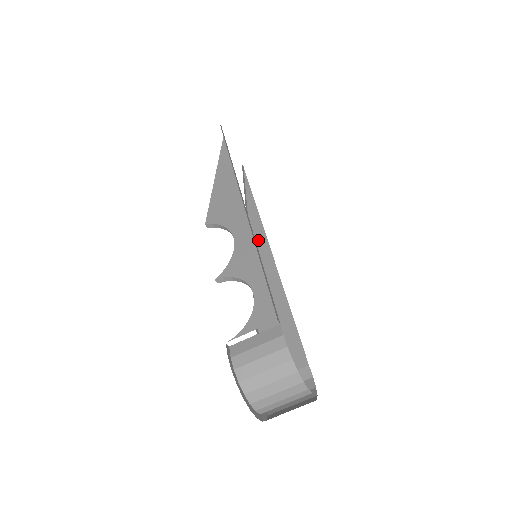
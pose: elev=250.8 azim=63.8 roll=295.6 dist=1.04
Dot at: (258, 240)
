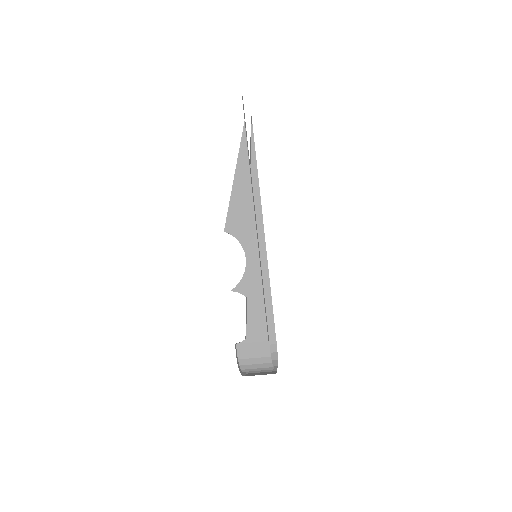
Dot at: (256, 217)
